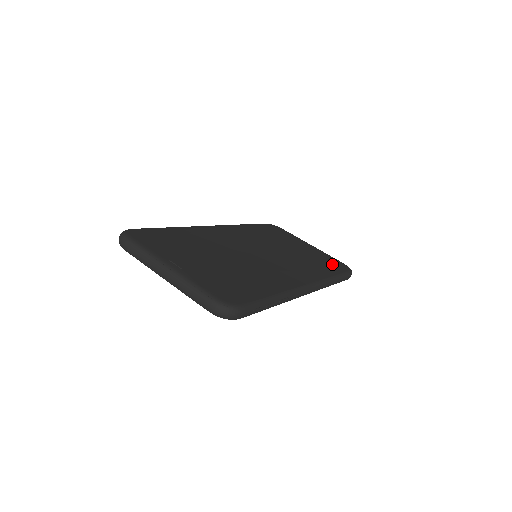
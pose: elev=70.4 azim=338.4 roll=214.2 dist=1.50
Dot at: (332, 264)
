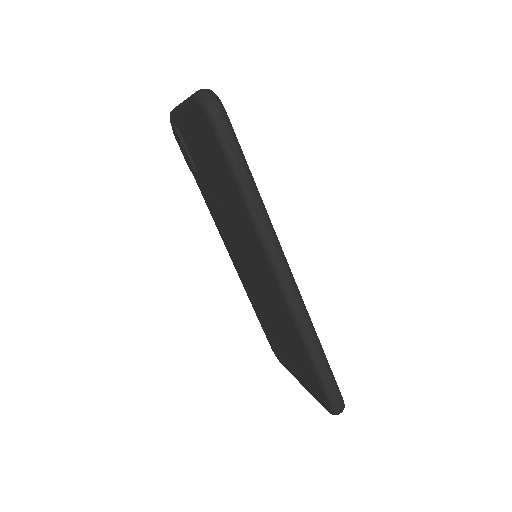
Dot at: occluded
